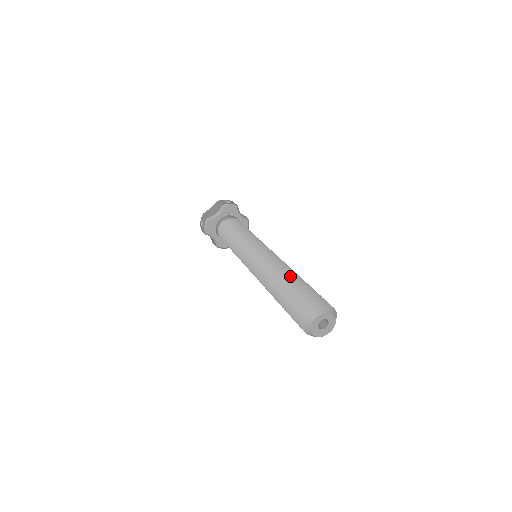
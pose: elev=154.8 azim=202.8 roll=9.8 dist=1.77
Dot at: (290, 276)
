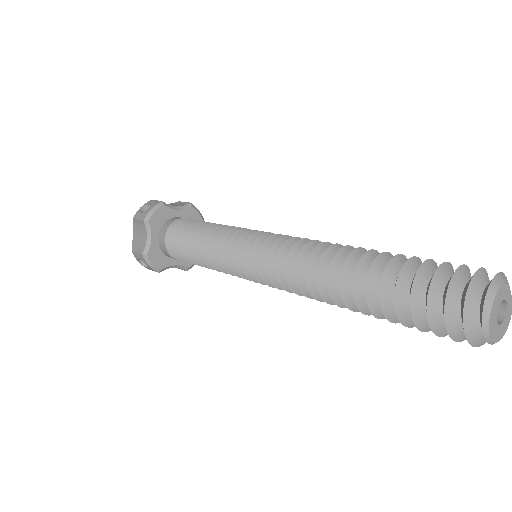
Dot at: occluded
